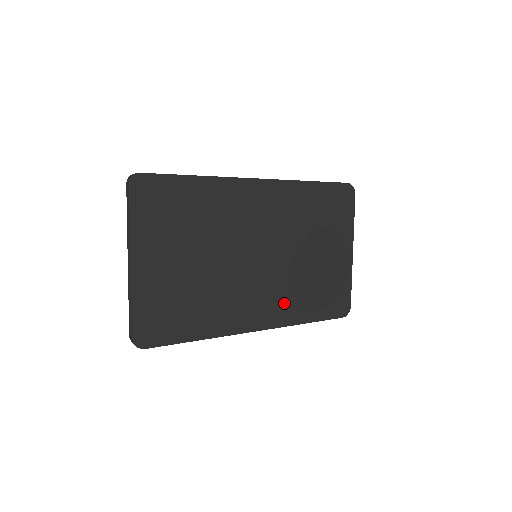
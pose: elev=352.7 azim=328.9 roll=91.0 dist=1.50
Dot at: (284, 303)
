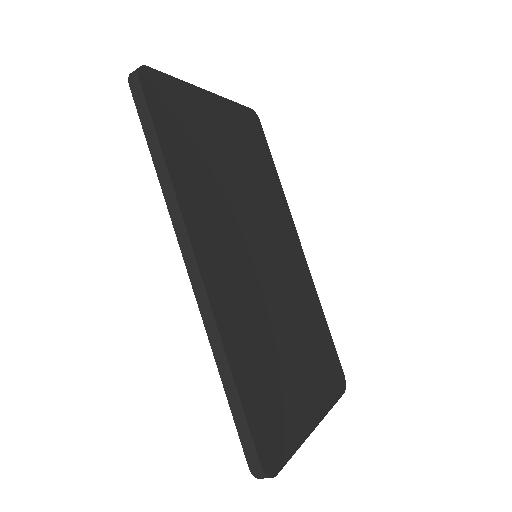
Dot at: (239, 313)
